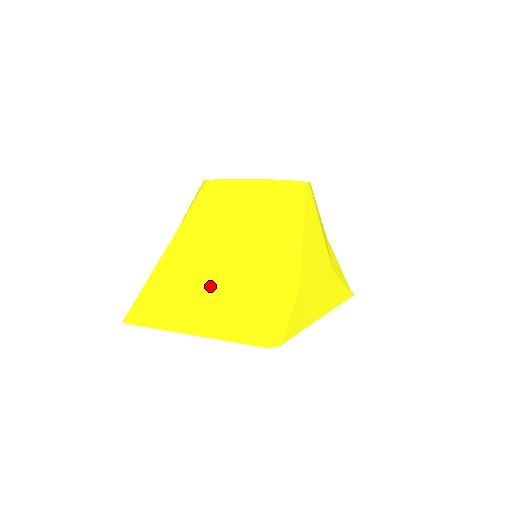
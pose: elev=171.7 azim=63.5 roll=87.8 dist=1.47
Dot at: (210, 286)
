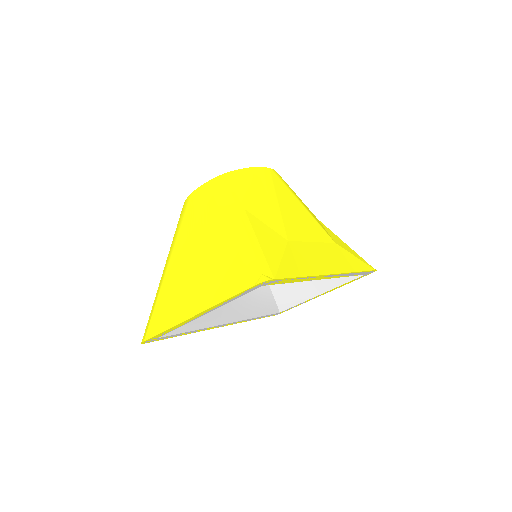
Dot at: (202, 269)
